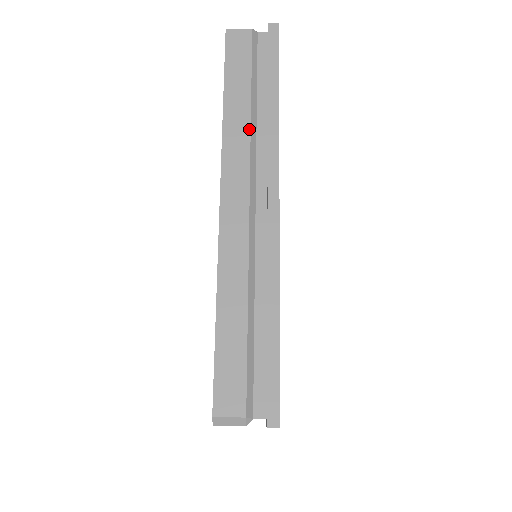
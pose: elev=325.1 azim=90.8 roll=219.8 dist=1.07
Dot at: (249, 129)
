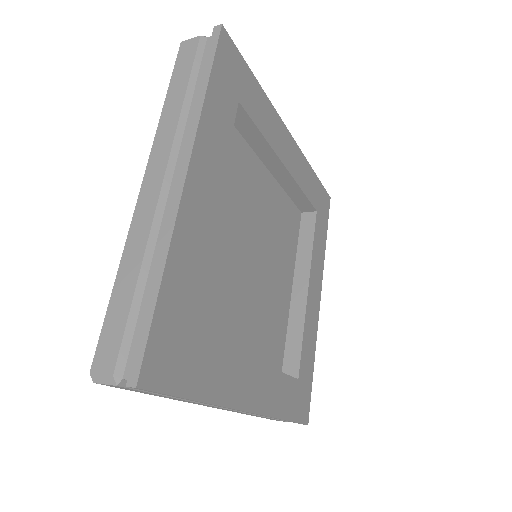
Dot at: occluded
